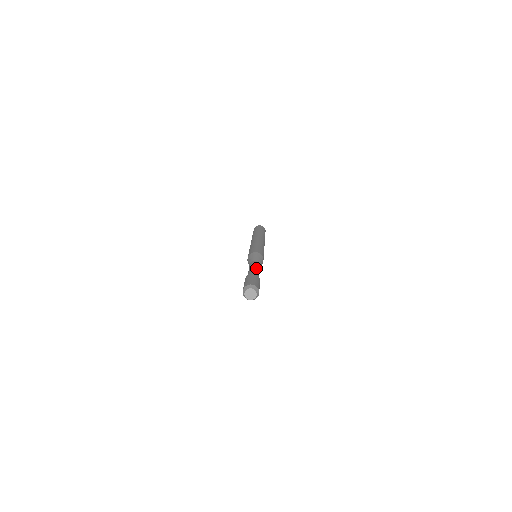
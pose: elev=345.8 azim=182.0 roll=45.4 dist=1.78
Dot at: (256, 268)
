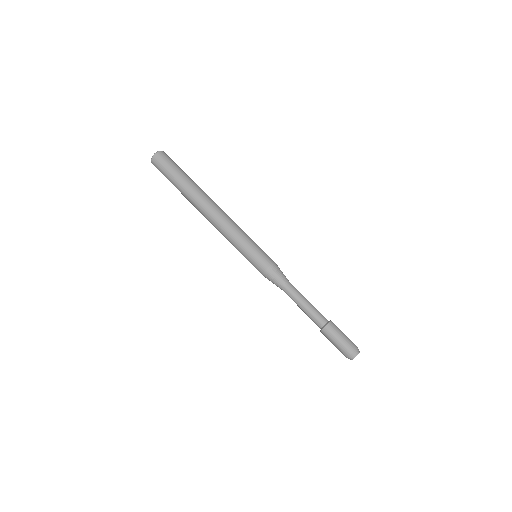
Dot at: occluded
